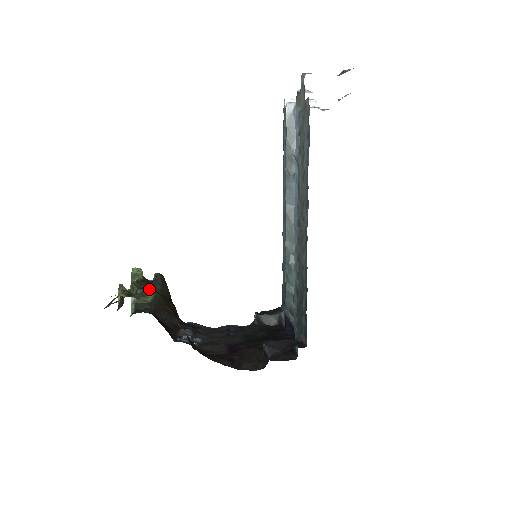
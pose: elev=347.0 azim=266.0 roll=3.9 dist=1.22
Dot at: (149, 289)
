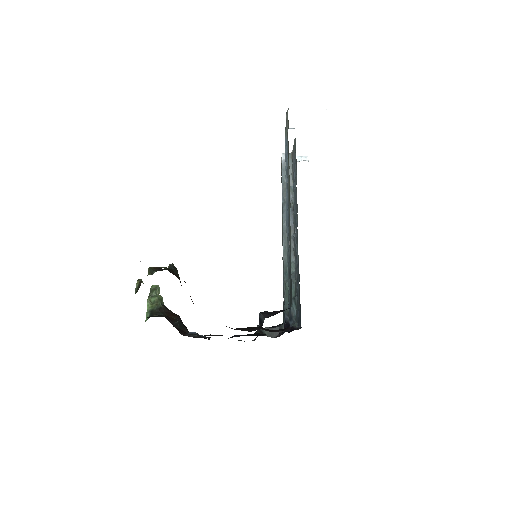
Dot at: occluded
